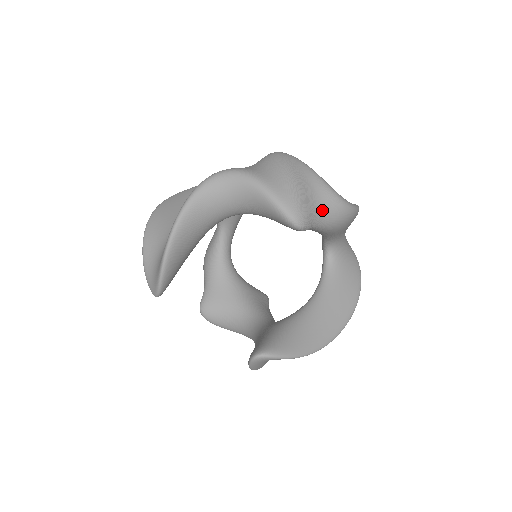
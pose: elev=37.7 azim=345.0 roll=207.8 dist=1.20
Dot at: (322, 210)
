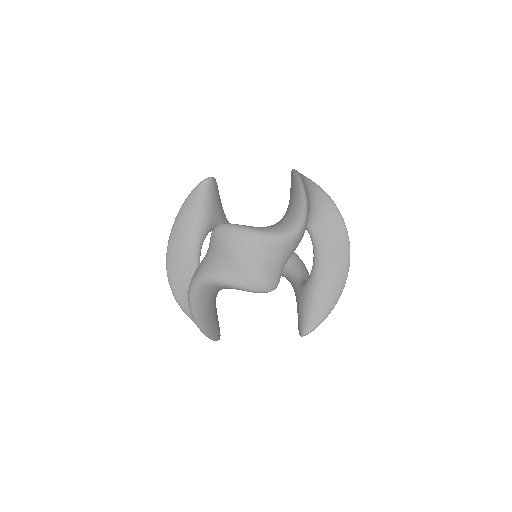
Dot at: (280, 258)
